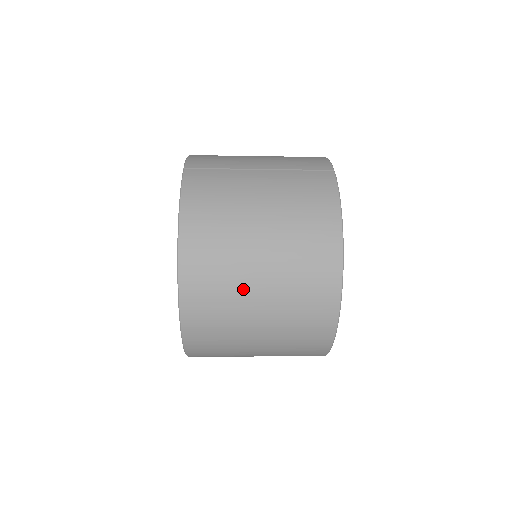
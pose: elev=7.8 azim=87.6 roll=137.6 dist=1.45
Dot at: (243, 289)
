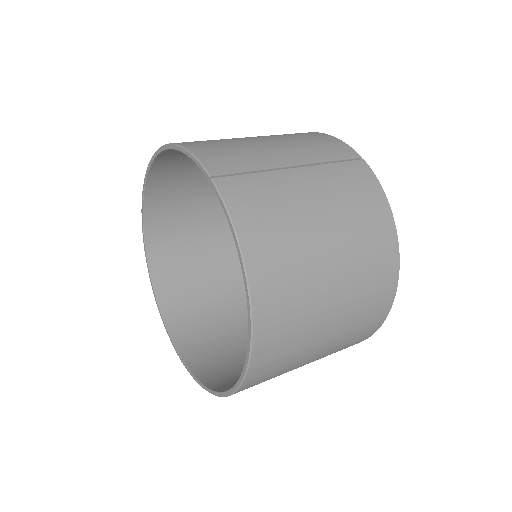
Dot at: (316, 321)
